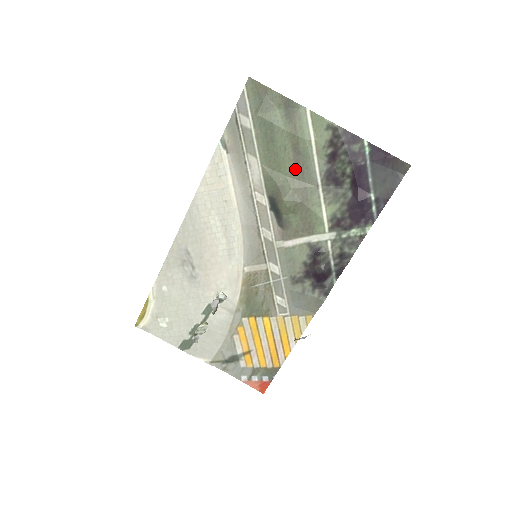
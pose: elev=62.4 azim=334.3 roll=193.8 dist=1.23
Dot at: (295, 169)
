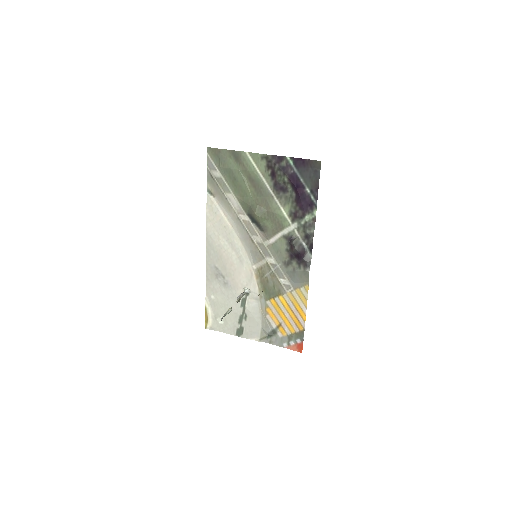
Dot at: (255, 191)
